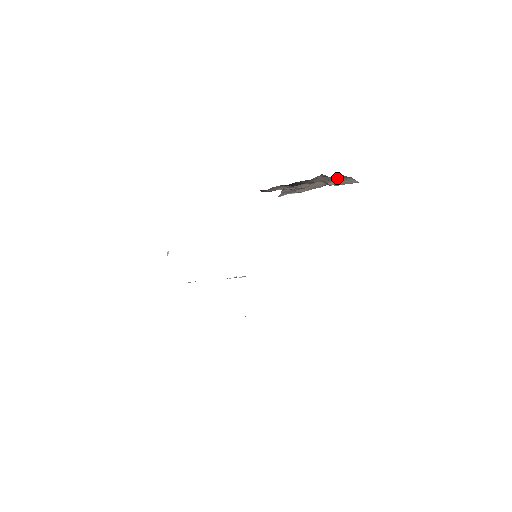
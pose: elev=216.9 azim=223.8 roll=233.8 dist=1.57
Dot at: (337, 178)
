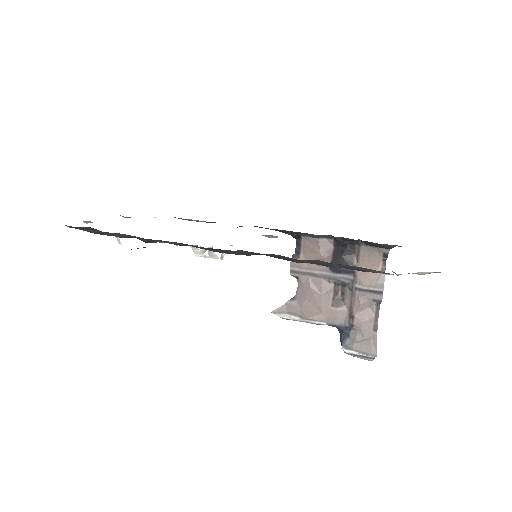
Dot at: (370, 315)
